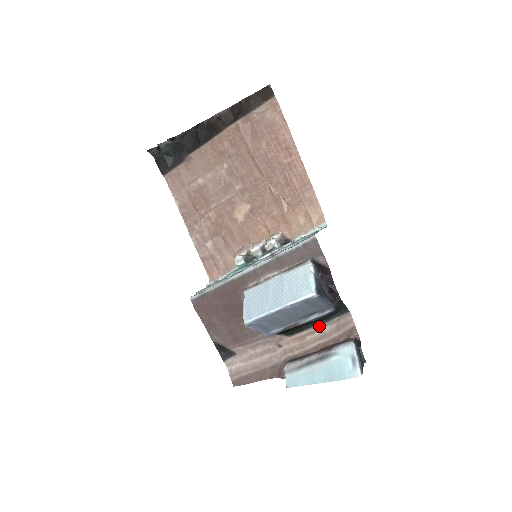
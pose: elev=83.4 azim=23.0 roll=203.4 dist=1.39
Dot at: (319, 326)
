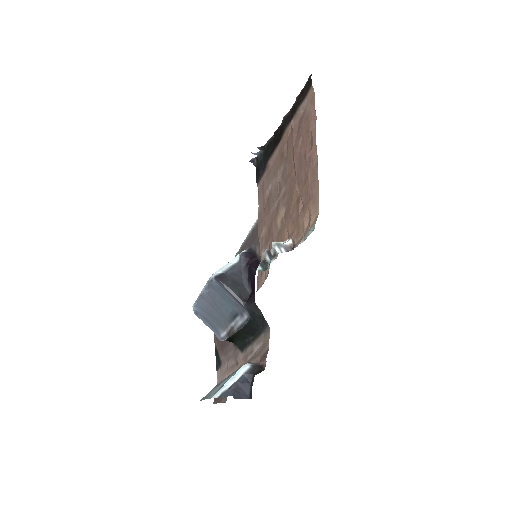
Dot at: (254, 343)
